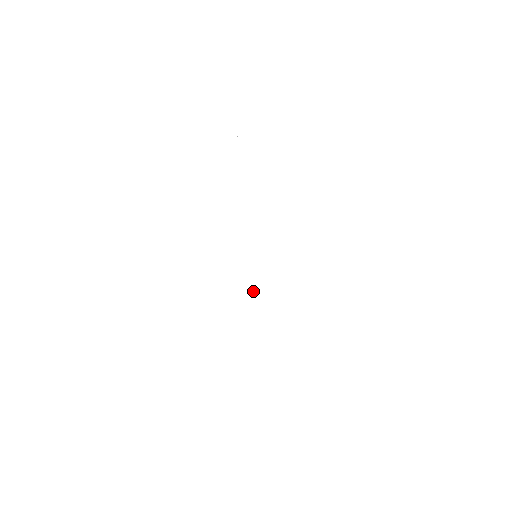
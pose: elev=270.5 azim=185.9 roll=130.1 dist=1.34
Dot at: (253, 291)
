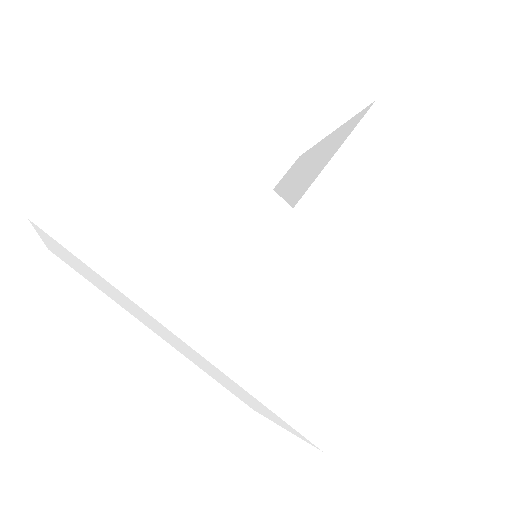
Dot at: (161, 179)
